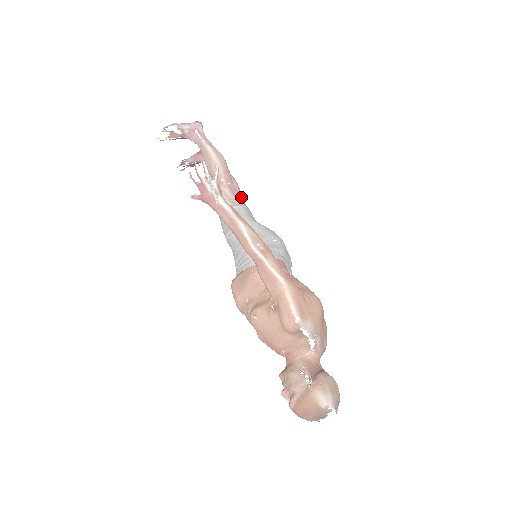
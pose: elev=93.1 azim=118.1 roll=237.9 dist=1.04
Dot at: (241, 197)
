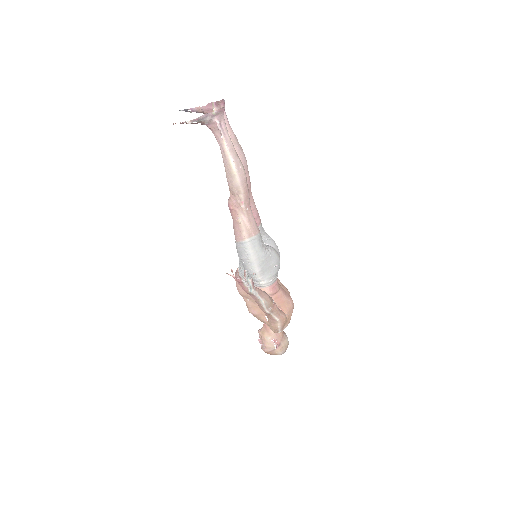
Dot at: (249, 183)
